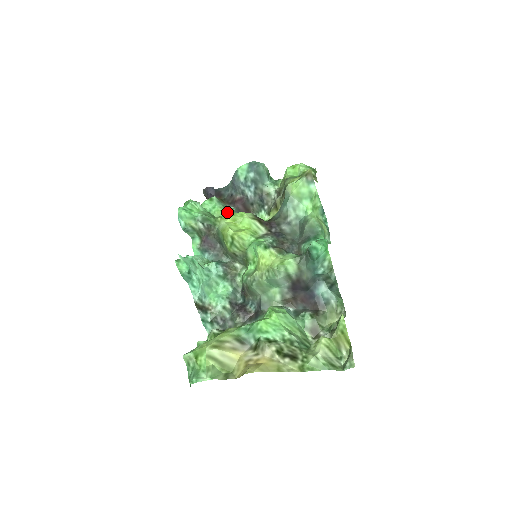
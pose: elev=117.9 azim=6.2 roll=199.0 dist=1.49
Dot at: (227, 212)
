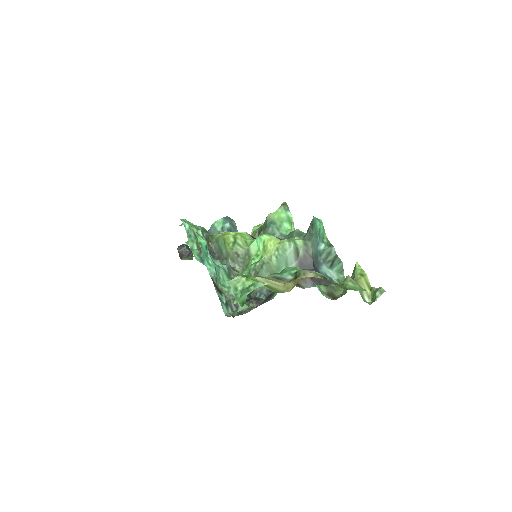
Dot at: occluded
